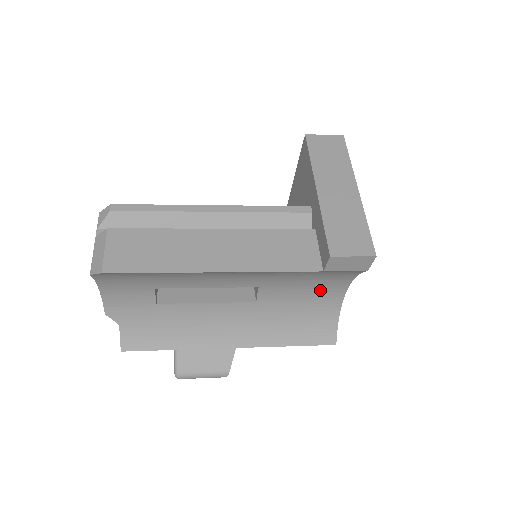
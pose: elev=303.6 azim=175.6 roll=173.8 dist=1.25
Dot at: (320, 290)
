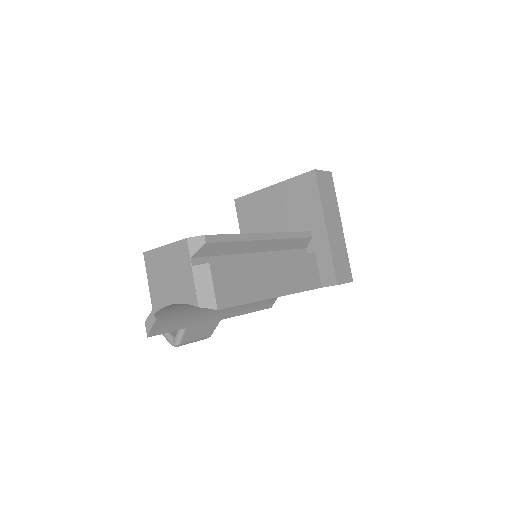
Dot at: occluded
